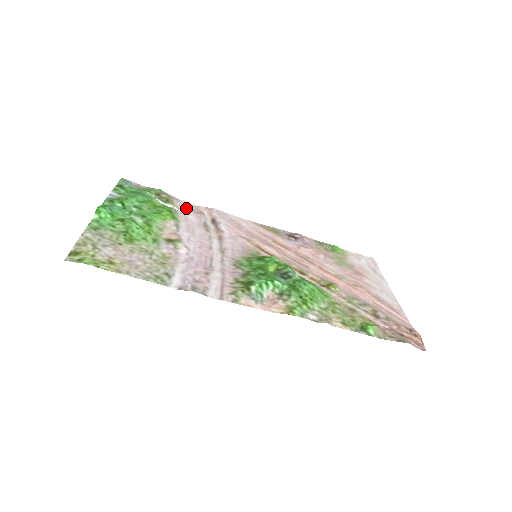
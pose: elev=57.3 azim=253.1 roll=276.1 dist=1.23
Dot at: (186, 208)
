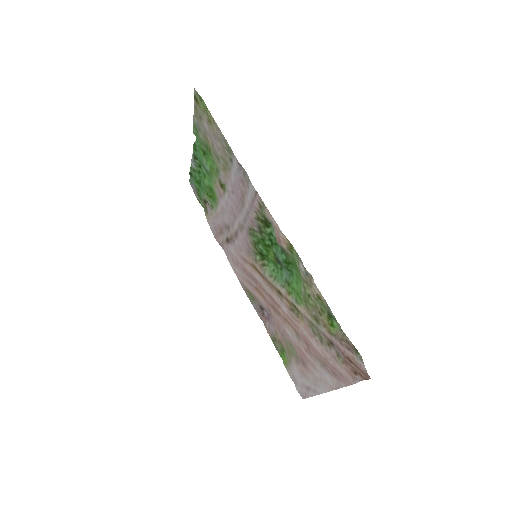
Dot at: (213, 224)
